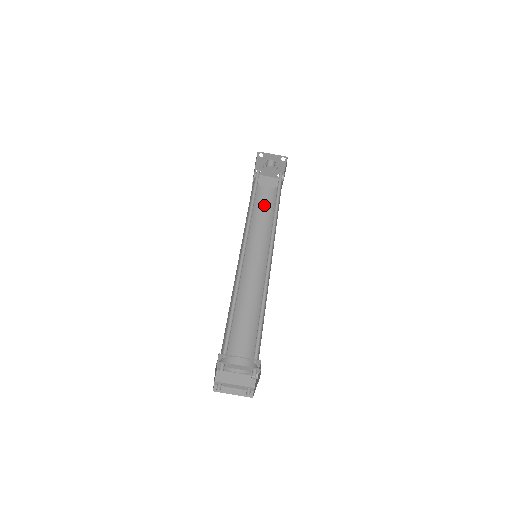
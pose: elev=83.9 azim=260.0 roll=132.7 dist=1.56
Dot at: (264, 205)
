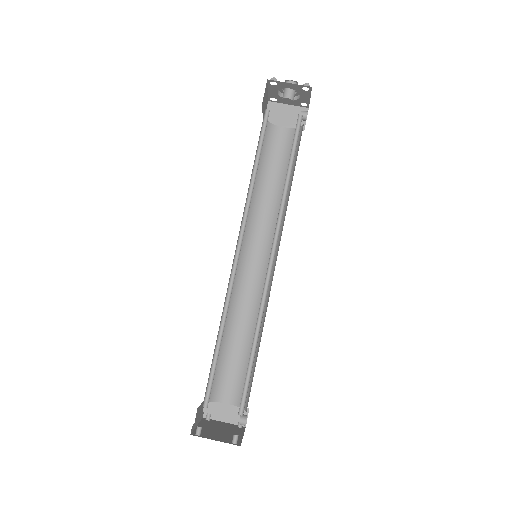
Dot at: (277, 159)
